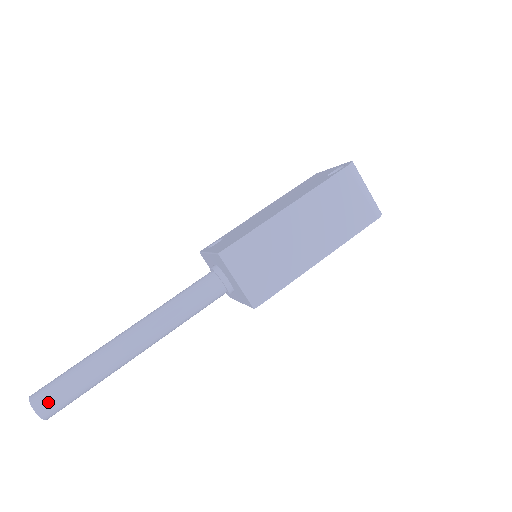
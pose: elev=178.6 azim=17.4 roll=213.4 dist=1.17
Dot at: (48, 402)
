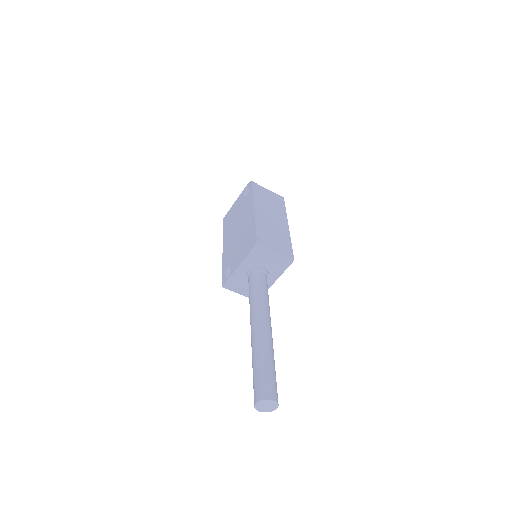
Dot at: (271, 389)
